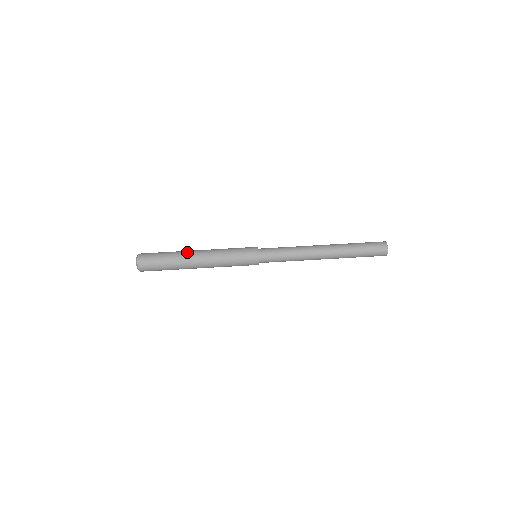
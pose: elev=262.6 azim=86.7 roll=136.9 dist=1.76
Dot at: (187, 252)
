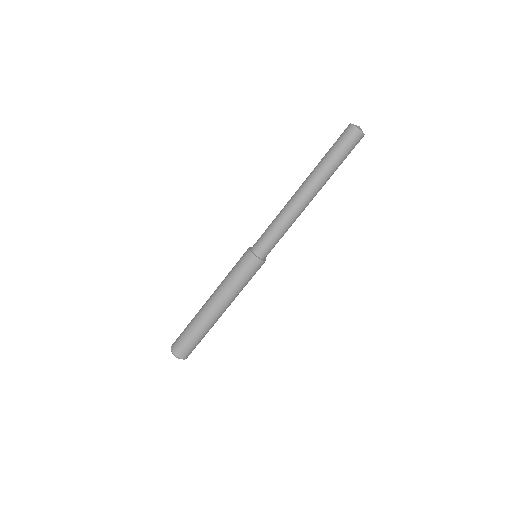
Dot at: (201, 308)
